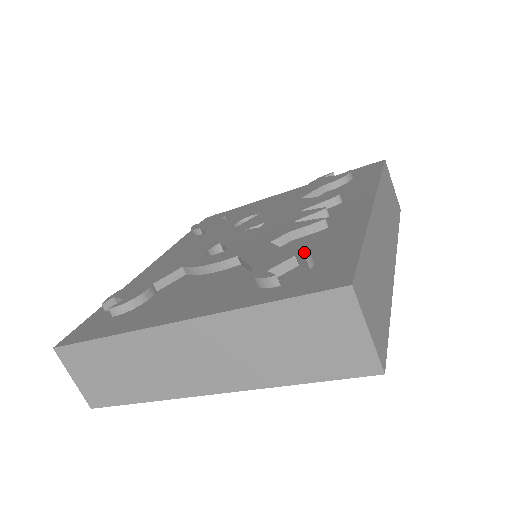
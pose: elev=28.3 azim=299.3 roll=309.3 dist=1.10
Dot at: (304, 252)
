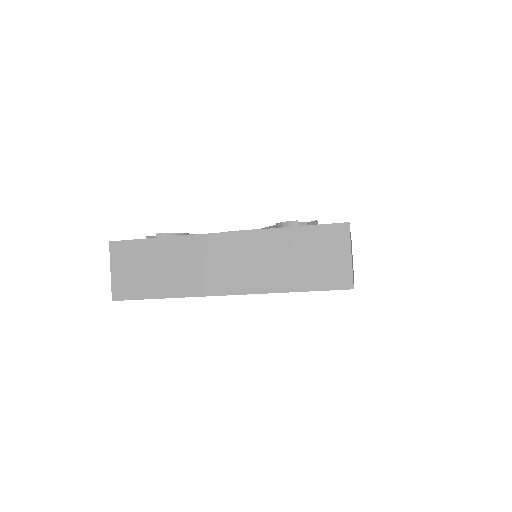
Dot at: occluded
